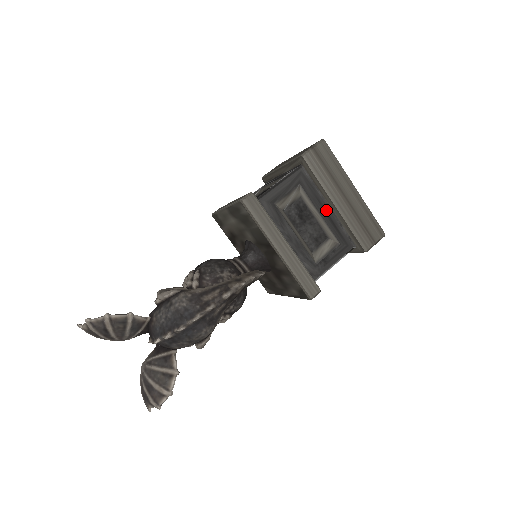
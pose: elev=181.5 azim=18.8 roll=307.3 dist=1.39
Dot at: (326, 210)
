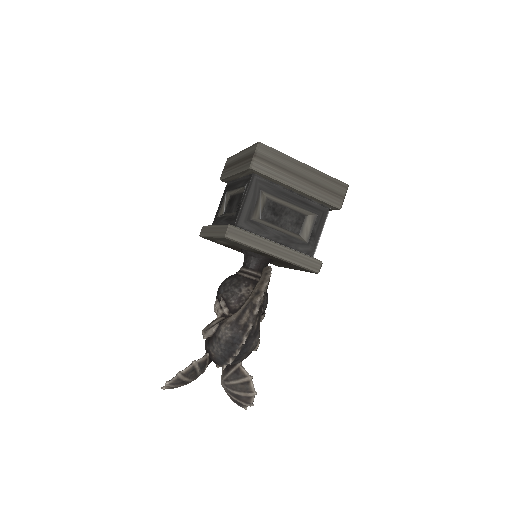
Dot at: (292, 196)
